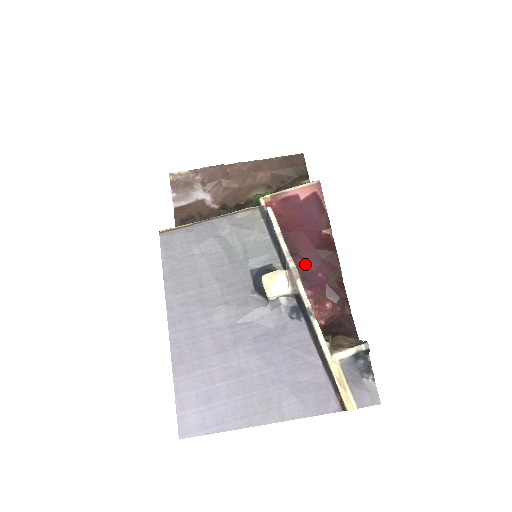
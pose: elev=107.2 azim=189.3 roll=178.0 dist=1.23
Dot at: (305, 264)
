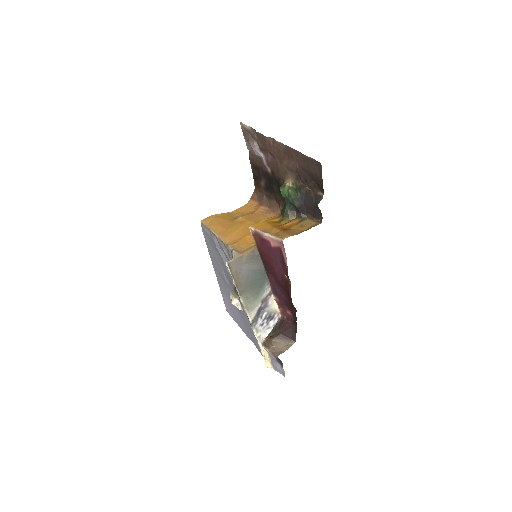
Dot at: (276, 284)
